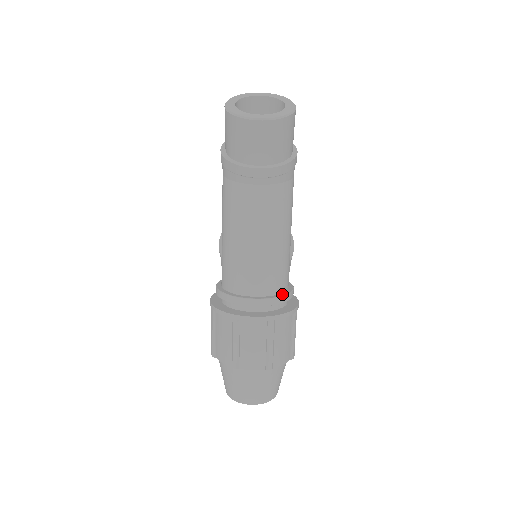
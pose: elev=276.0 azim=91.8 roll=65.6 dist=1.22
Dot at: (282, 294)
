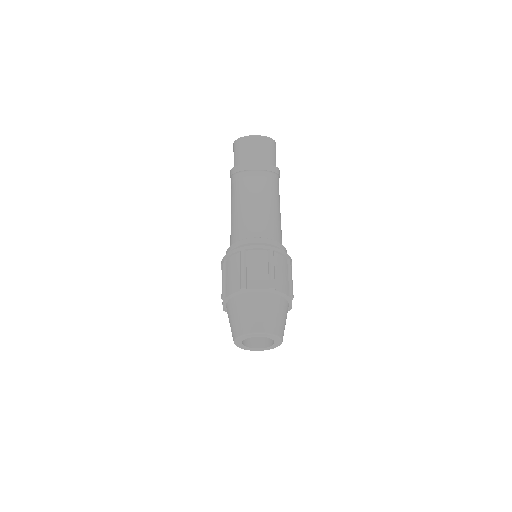
Dot at: (278, 243)
